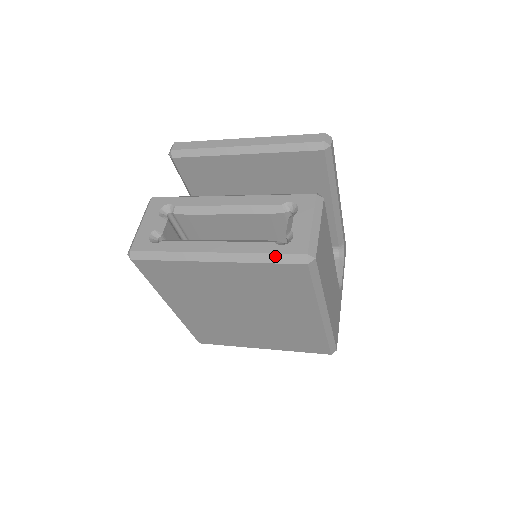
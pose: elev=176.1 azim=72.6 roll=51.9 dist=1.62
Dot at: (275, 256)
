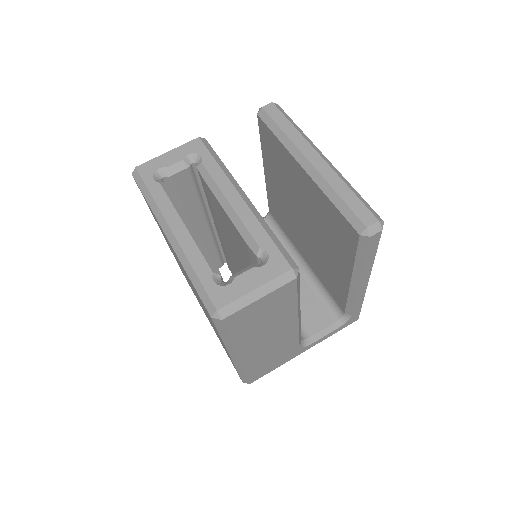
Dot at: (199, 284)
